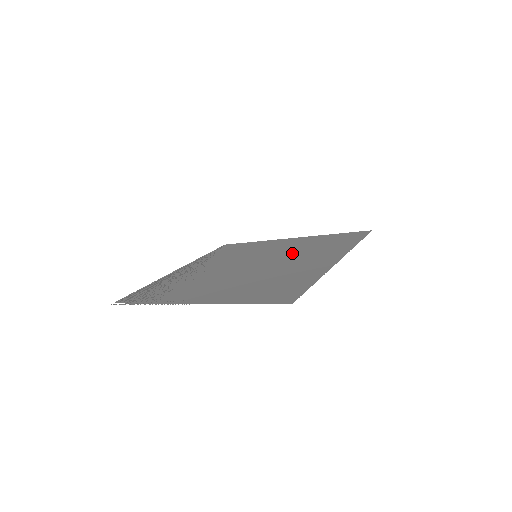
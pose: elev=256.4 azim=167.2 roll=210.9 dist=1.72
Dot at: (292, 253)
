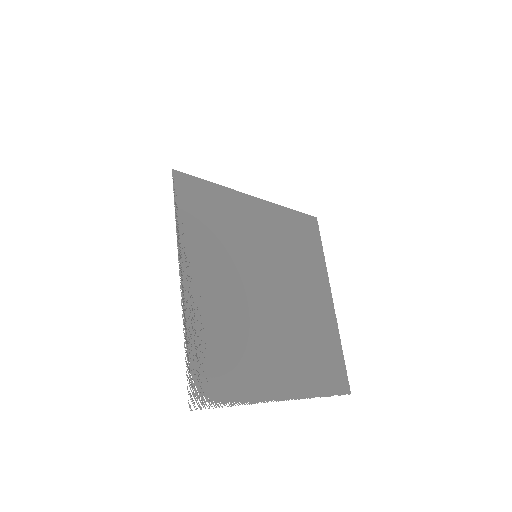
Dot at: (289, 264)
